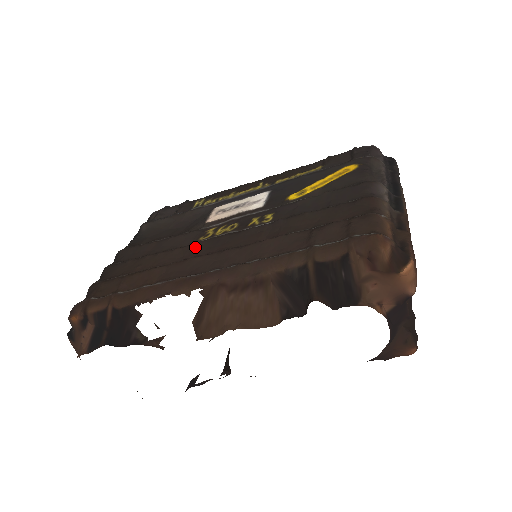
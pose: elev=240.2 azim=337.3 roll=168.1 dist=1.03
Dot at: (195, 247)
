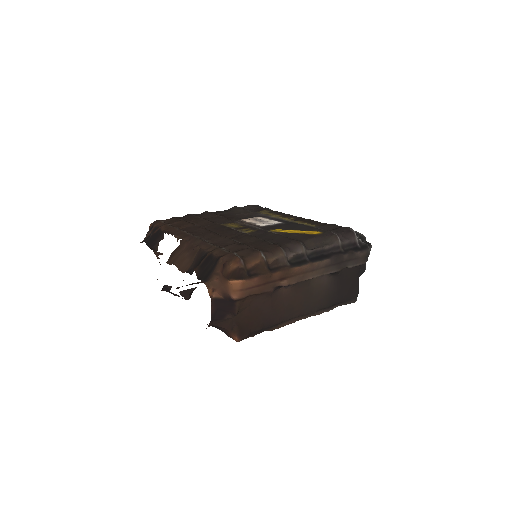
Dot at: (214, 225)
